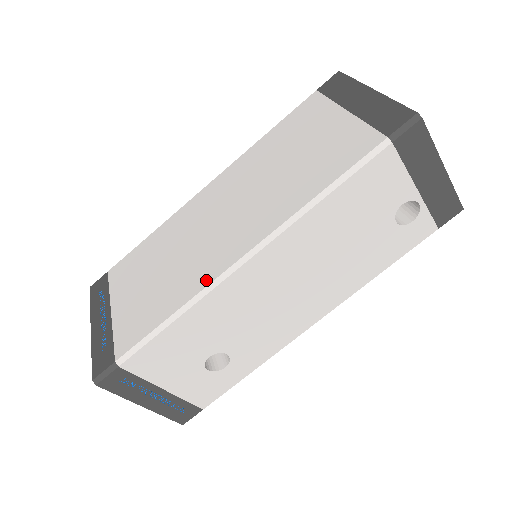
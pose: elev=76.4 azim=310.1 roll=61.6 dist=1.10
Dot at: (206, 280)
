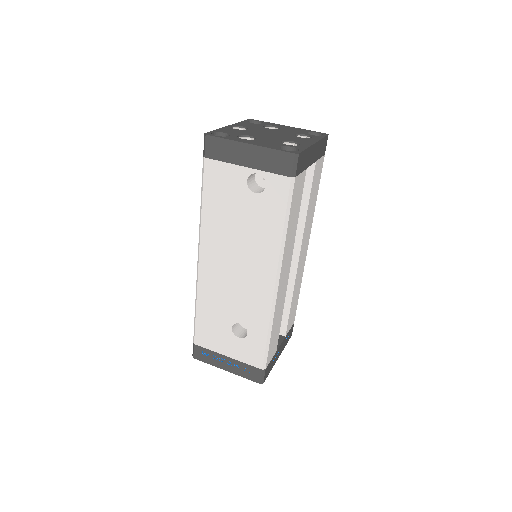
Dot at: occluded
